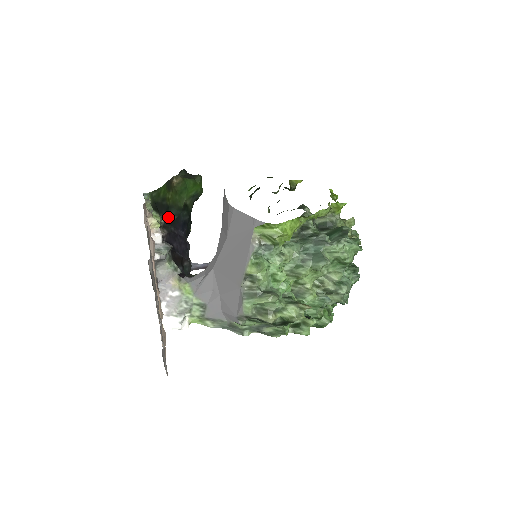
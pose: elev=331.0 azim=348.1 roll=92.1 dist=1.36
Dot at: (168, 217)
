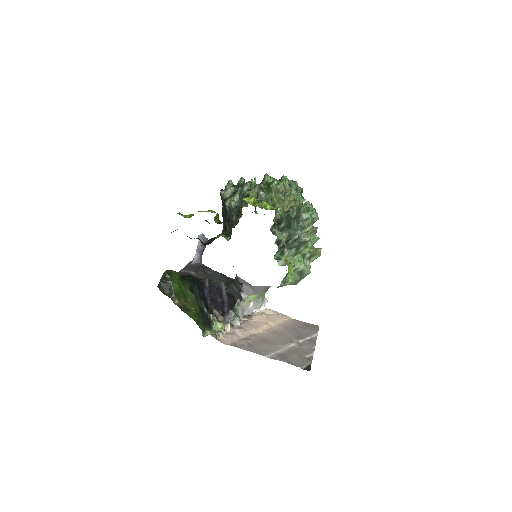
Dot at: (206, 309)
